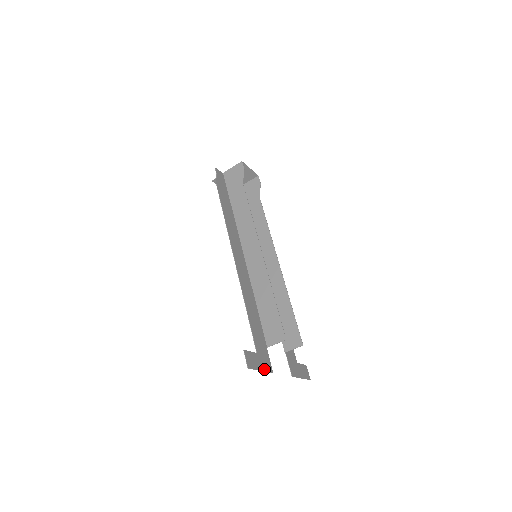
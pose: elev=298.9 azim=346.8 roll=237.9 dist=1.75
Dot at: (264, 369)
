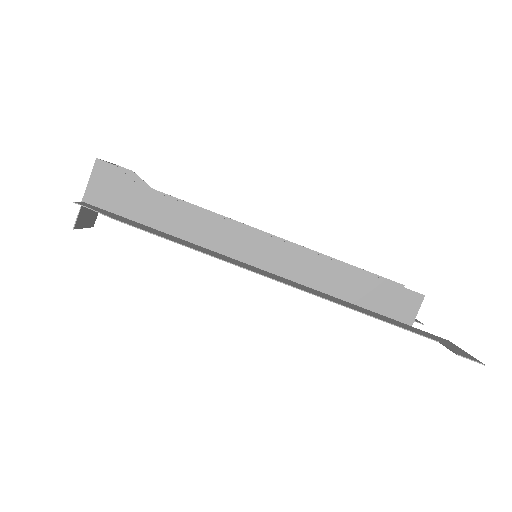
Dot at: (457, 347)
